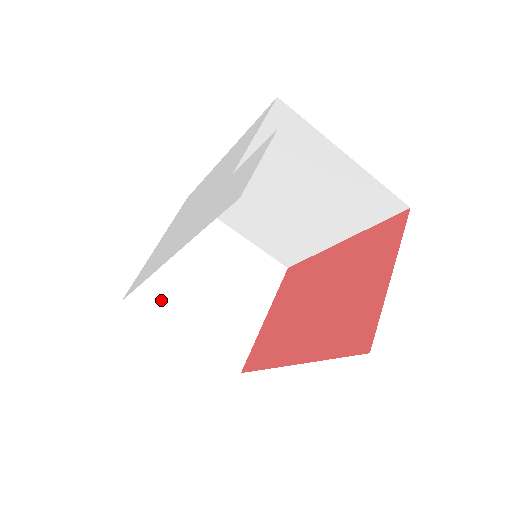
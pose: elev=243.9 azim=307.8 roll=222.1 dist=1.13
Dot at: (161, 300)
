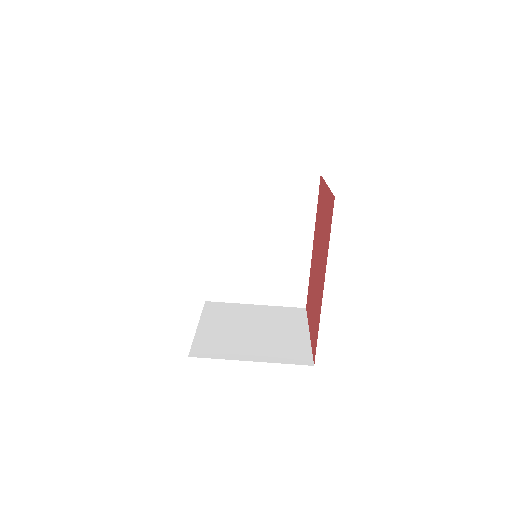
Dot at: (218, 348)
